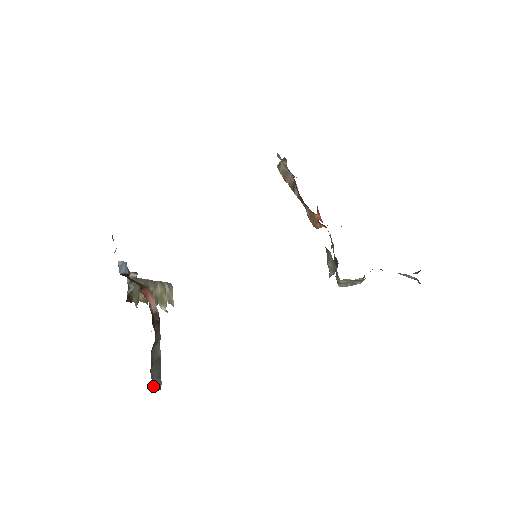
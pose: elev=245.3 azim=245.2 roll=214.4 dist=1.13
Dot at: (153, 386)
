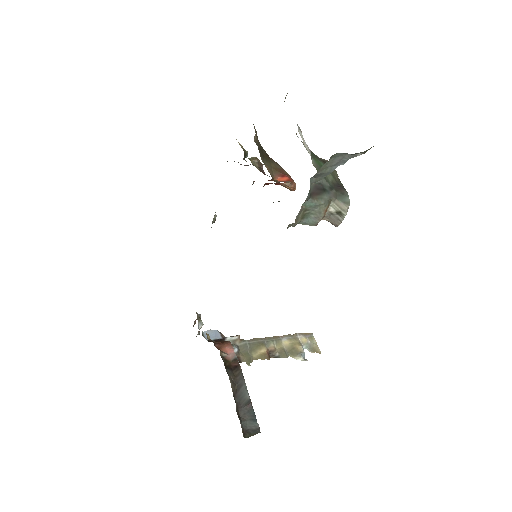
Dot at: (249, 430)
